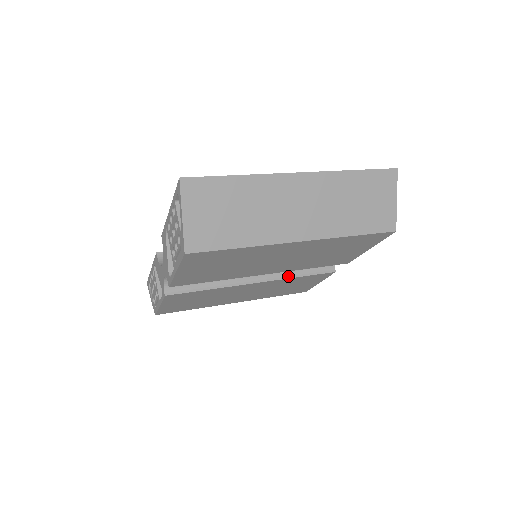
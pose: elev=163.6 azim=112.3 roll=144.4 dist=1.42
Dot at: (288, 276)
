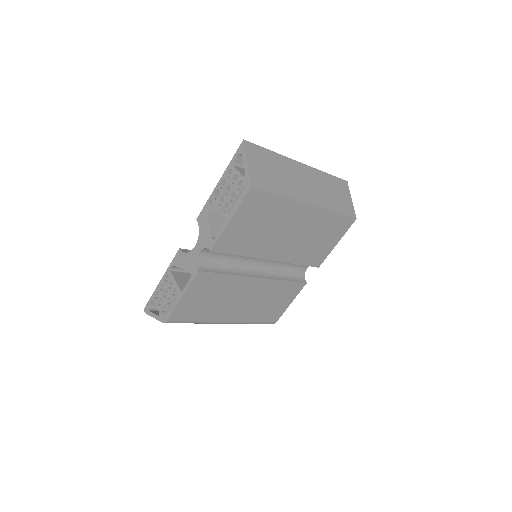
Dot at: (278, 278)
